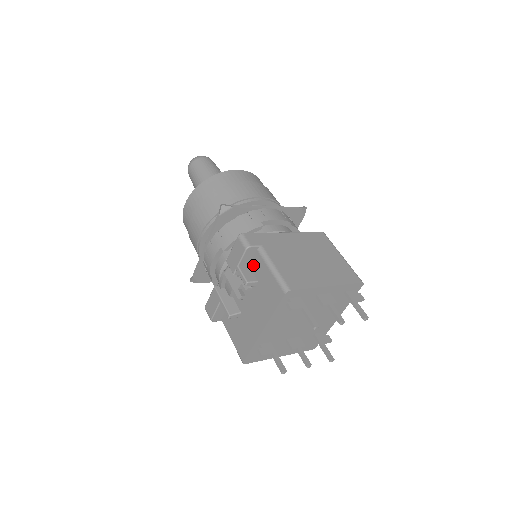
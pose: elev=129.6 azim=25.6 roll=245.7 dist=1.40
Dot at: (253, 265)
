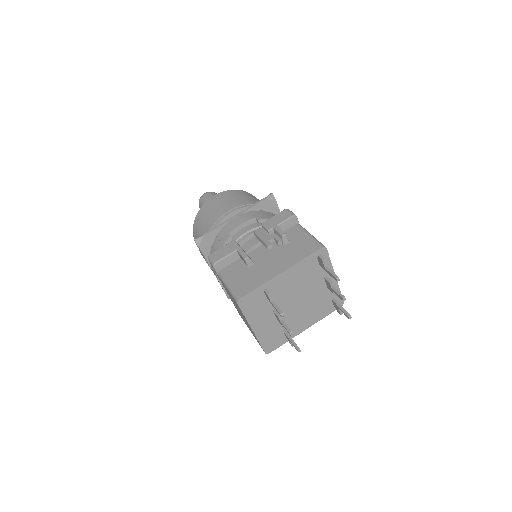
Dot at: (287, 233)
